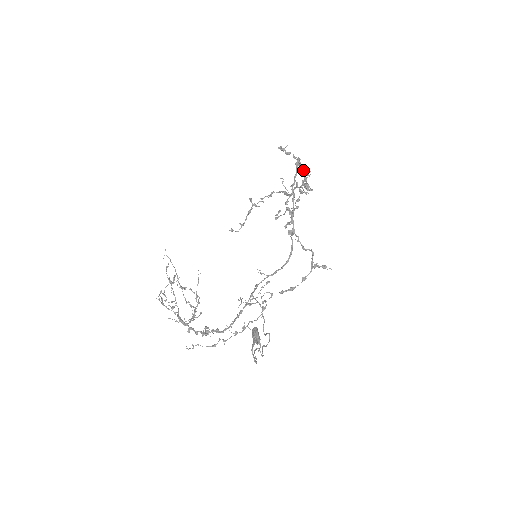
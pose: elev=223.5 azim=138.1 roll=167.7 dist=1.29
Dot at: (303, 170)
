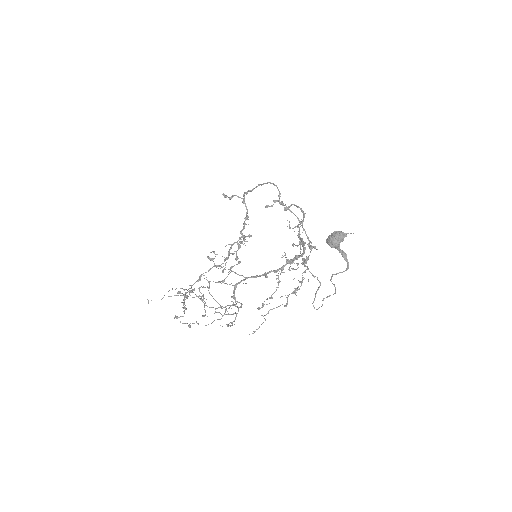
Dot at: (247, 209)
